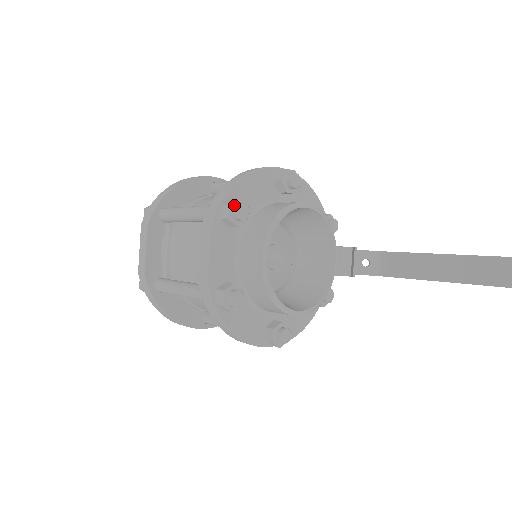
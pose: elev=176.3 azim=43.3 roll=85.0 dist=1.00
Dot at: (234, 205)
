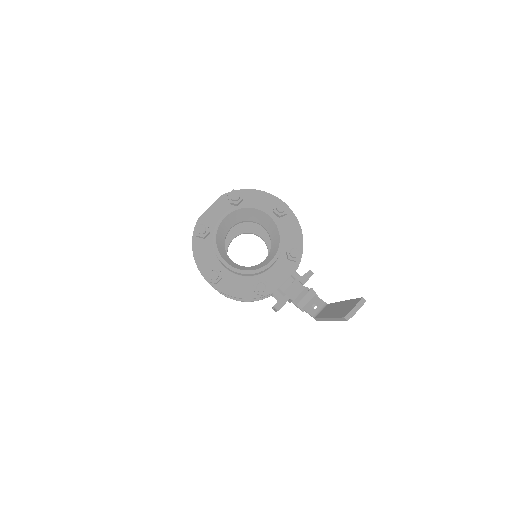
Dot at: (235, 192)
